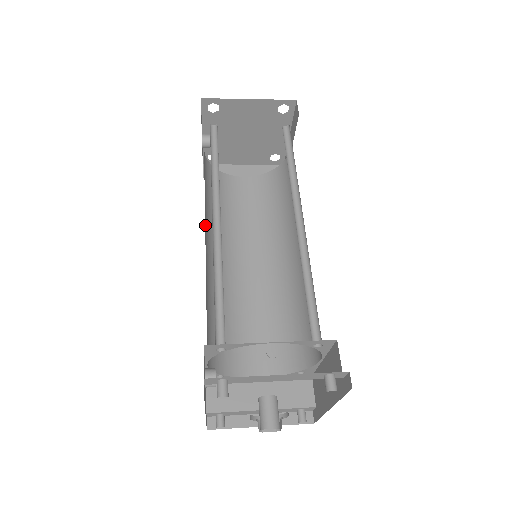
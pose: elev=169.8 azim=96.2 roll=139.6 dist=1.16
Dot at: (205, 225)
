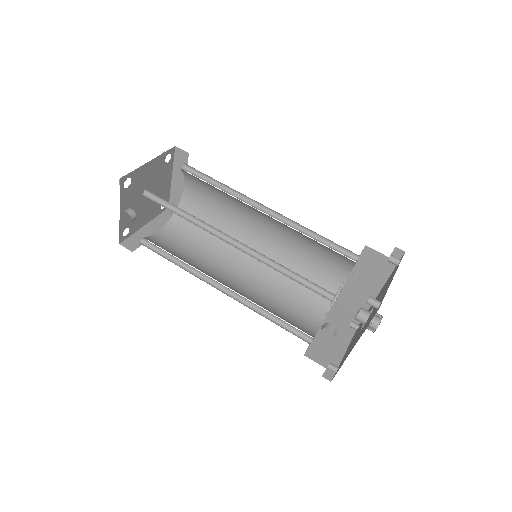
Dot at: occluded
